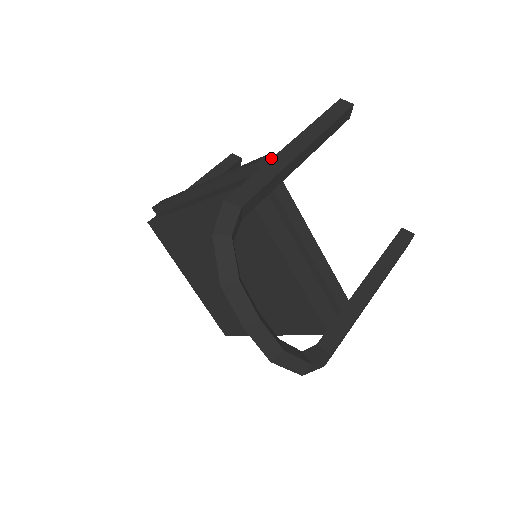
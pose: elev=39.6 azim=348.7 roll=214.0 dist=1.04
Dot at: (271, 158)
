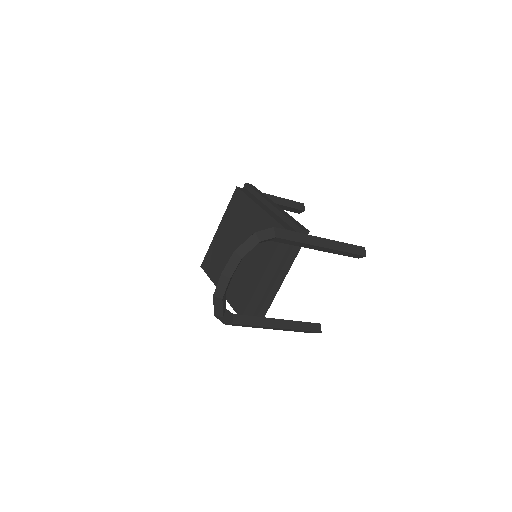
Dot at: occluded
